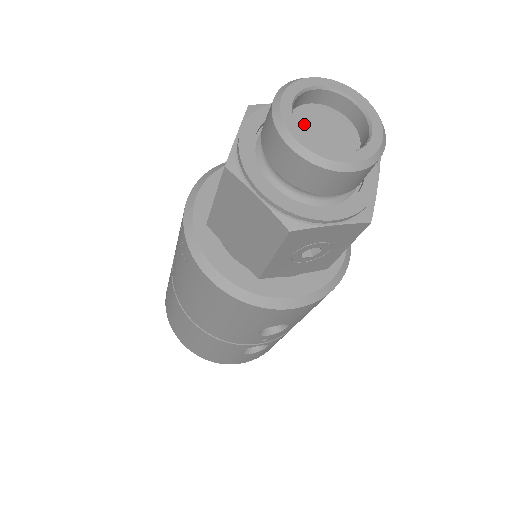
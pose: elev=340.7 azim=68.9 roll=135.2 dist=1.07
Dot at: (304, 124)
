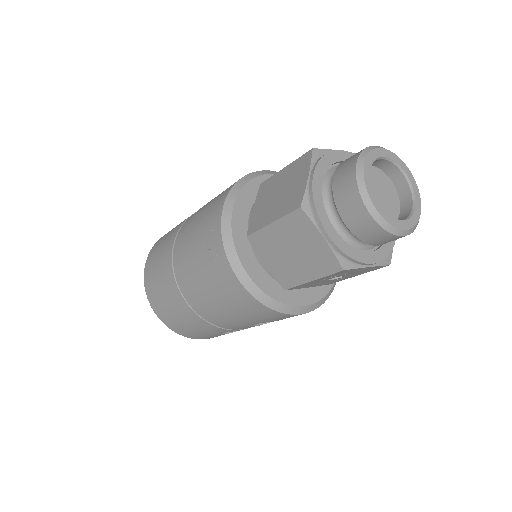
Dot at: occluded
